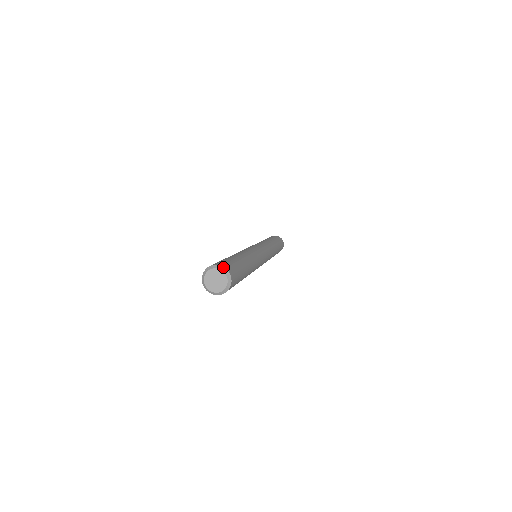
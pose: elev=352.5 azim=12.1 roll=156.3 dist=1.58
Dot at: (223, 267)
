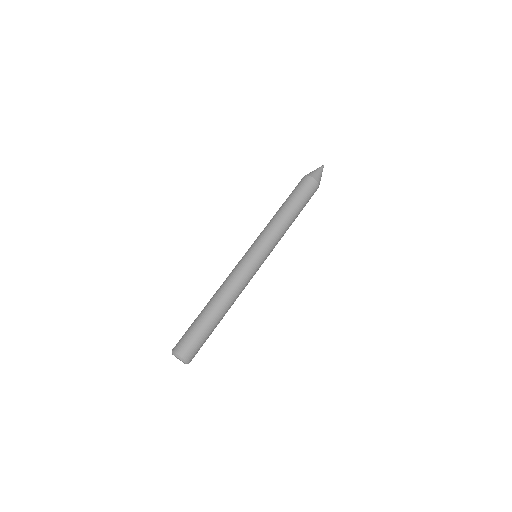
Dot at: (176, 354)
